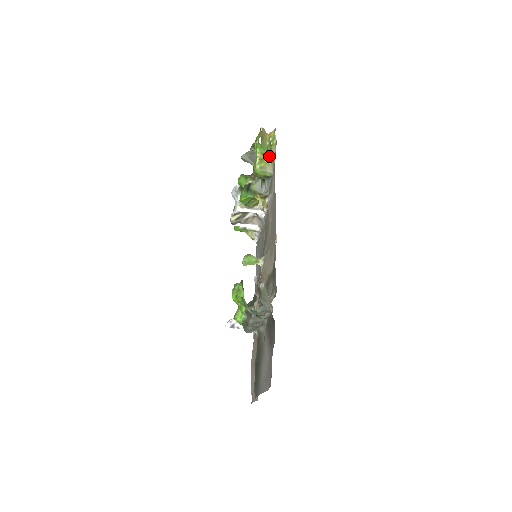
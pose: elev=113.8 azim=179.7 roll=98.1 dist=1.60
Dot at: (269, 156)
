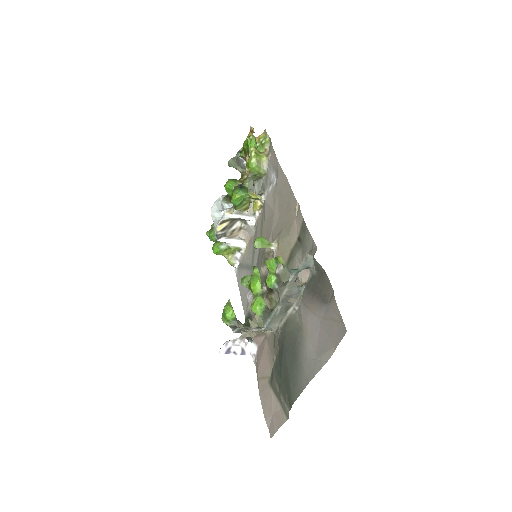
Dot at: (262, 153)
